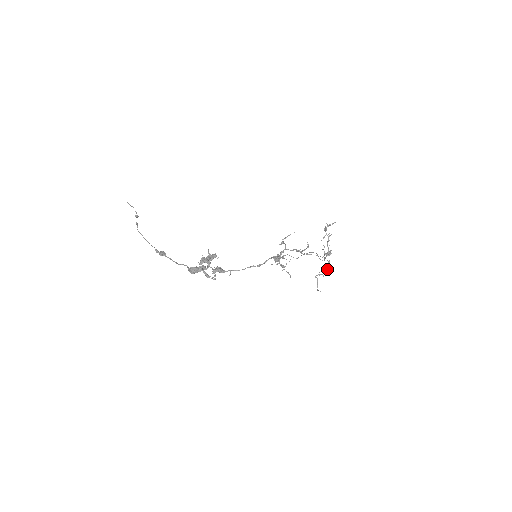
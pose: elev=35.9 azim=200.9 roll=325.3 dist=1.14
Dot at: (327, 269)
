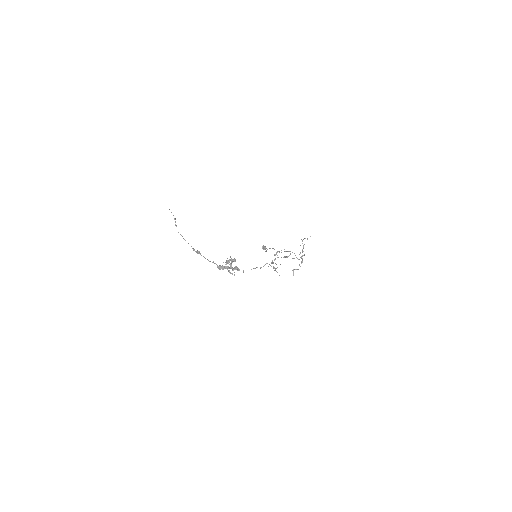
Dot at: occluded
